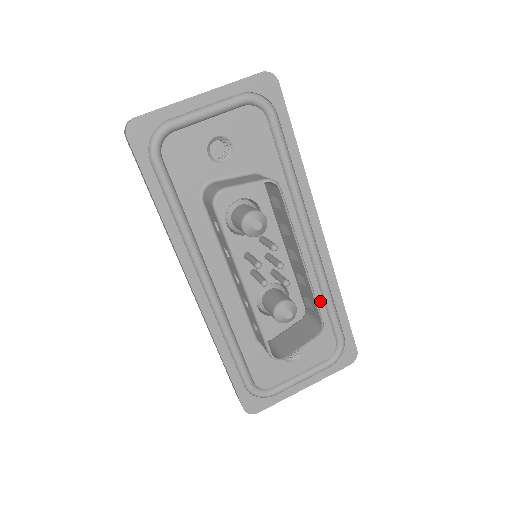
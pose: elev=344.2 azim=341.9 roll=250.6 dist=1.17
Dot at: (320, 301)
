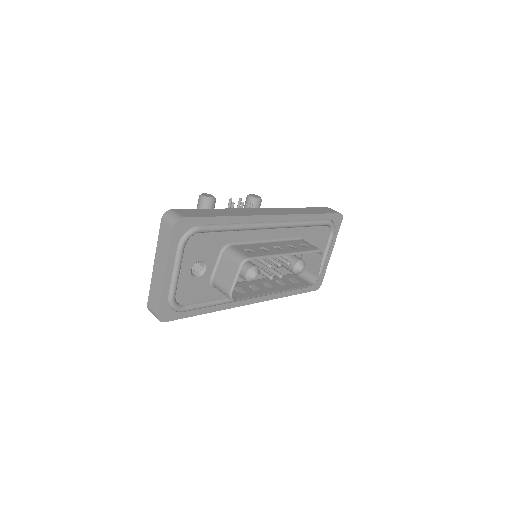
Dot at: (303, 229)
